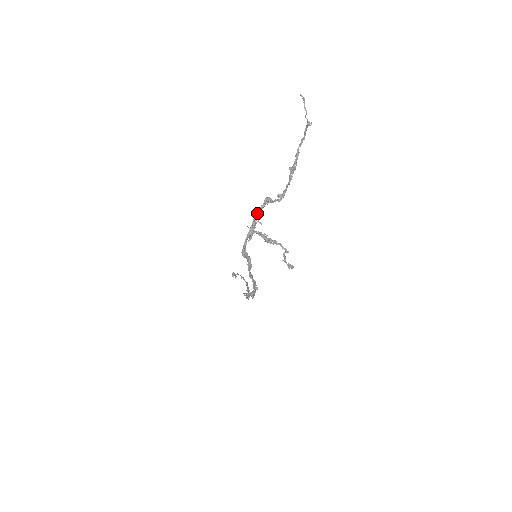
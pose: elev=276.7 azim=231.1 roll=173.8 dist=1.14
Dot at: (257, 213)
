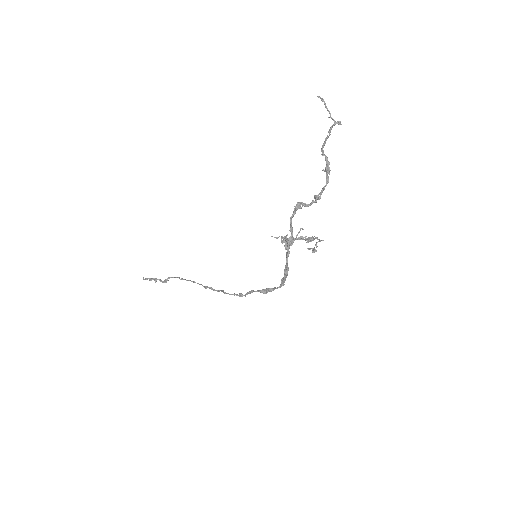
Dot at: (291, 221)
